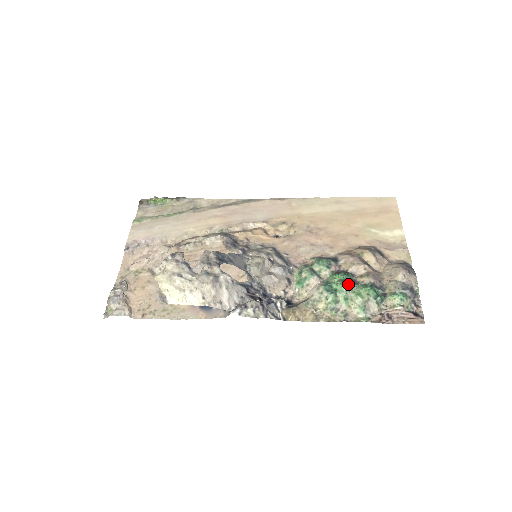
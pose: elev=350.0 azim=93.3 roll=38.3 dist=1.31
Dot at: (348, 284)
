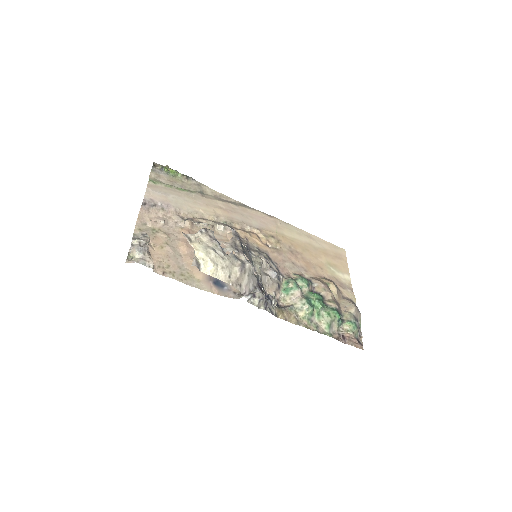
Dot at: (323, 304)
